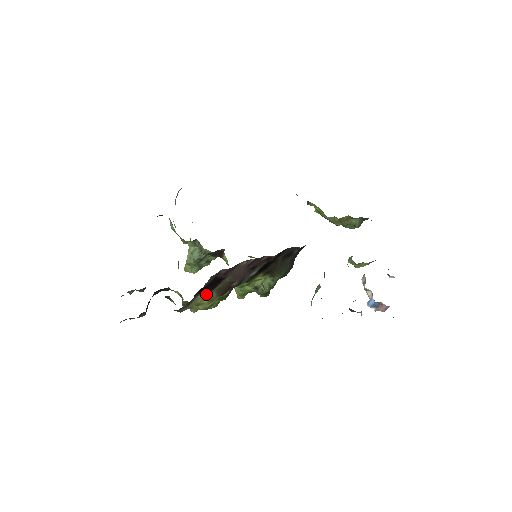
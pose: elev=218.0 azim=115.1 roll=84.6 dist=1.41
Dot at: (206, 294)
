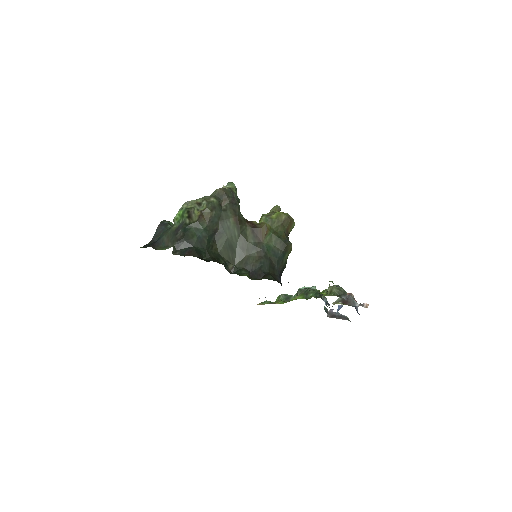
Dot at: occluded
